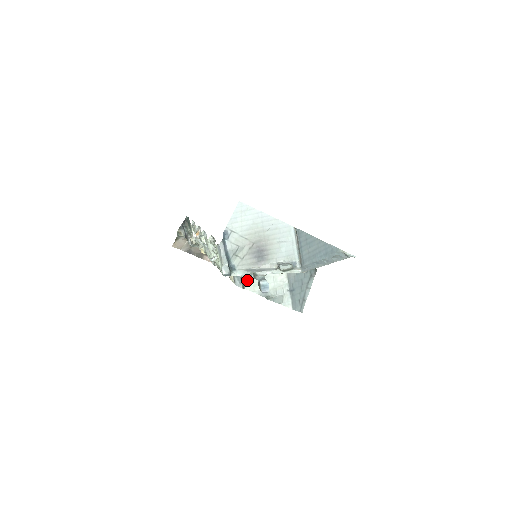
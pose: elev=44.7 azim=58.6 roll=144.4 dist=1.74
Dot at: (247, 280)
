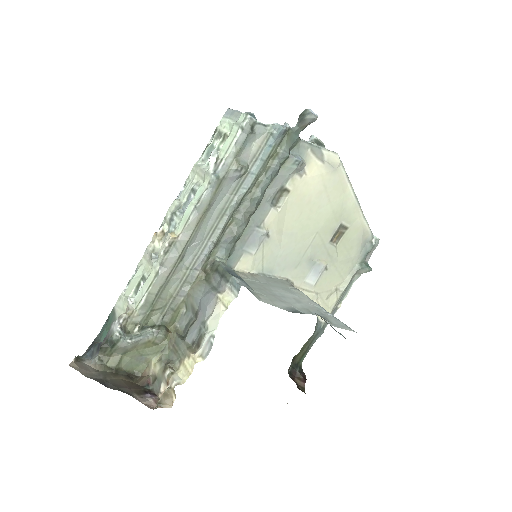
Dot at: (281, 125)
